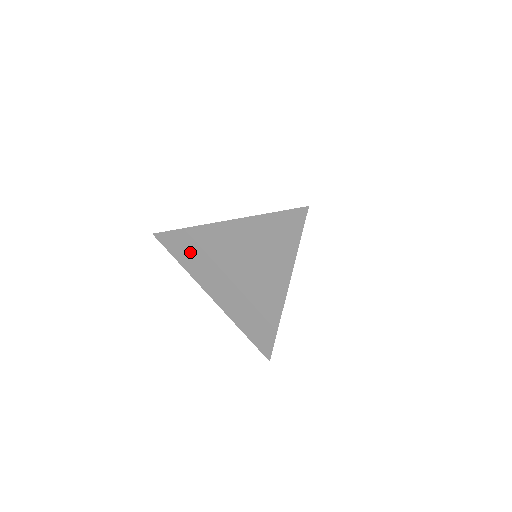
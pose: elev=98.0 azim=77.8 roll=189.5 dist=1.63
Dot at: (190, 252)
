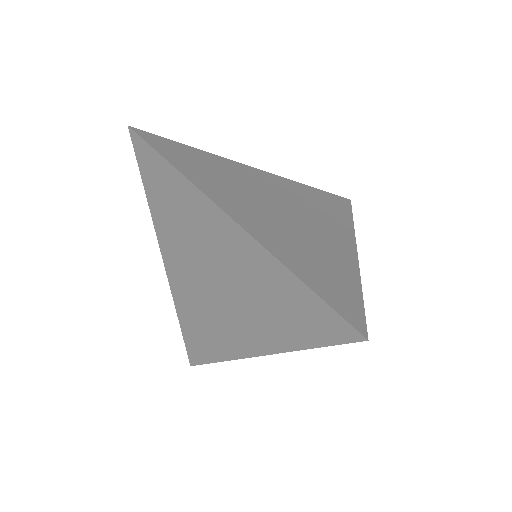
Dot at: (166, 198)
